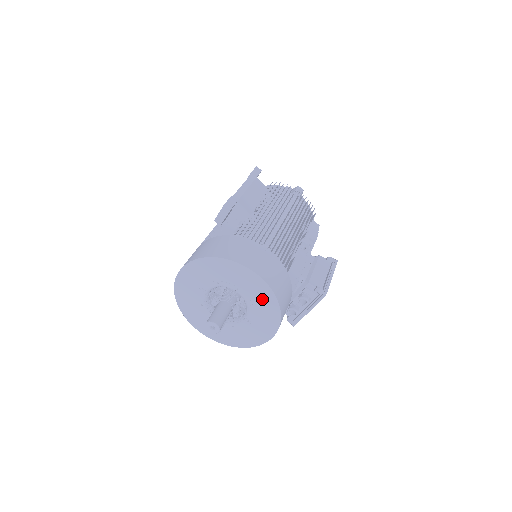
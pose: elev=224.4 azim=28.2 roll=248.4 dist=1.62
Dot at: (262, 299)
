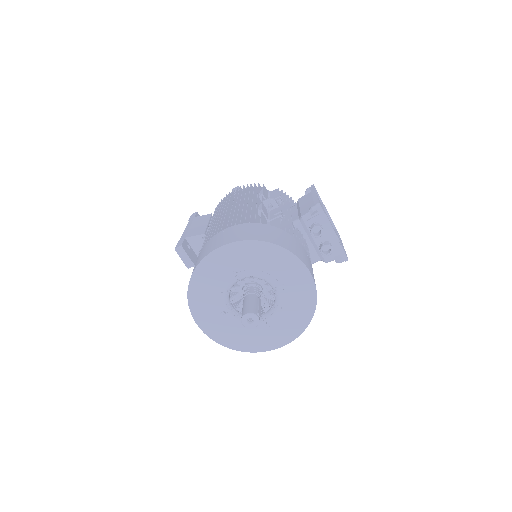
Dot at: (256, 257)
